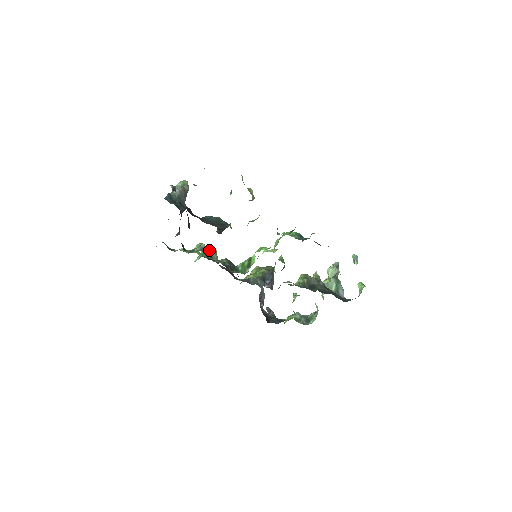
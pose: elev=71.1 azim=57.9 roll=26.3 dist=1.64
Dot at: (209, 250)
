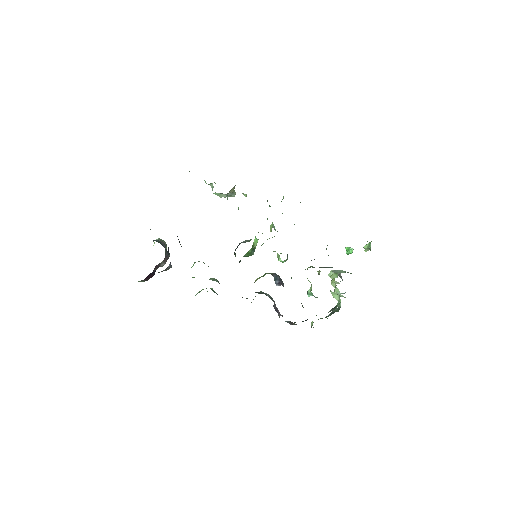
Dot at: occluded
